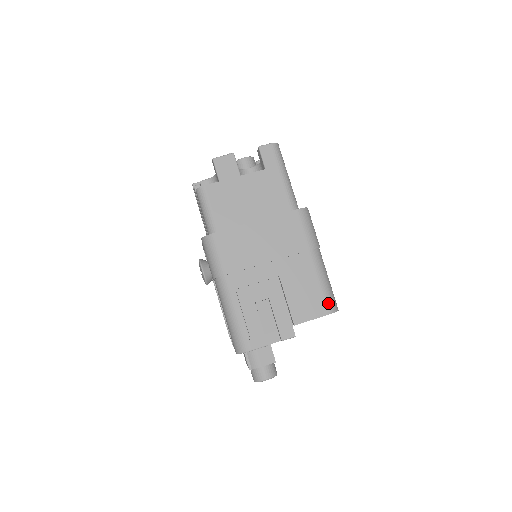
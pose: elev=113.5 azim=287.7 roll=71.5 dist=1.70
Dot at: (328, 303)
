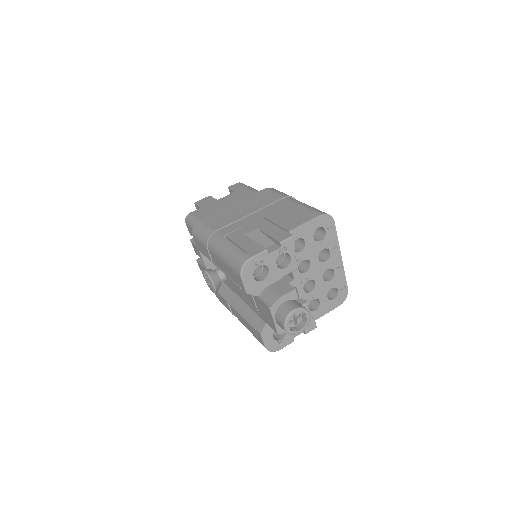
Dot at: (316, 211)
